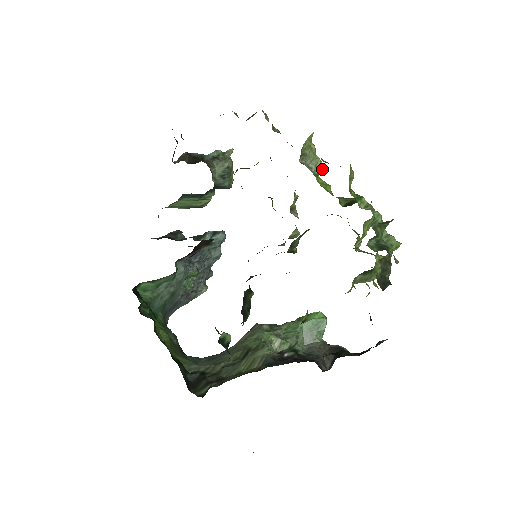
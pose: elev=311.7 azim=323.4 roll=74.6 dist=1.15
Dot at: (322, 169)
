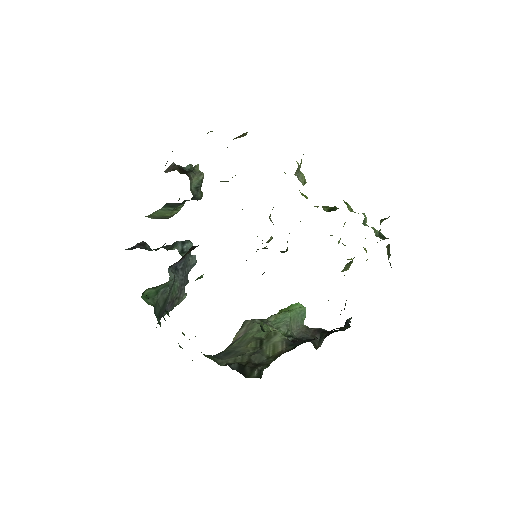
Dot at: (305, 182)
